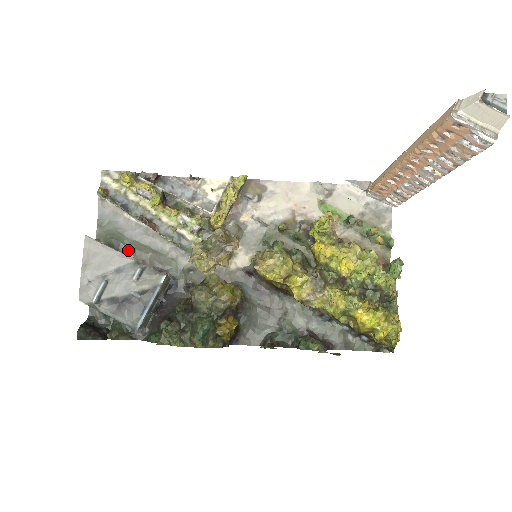
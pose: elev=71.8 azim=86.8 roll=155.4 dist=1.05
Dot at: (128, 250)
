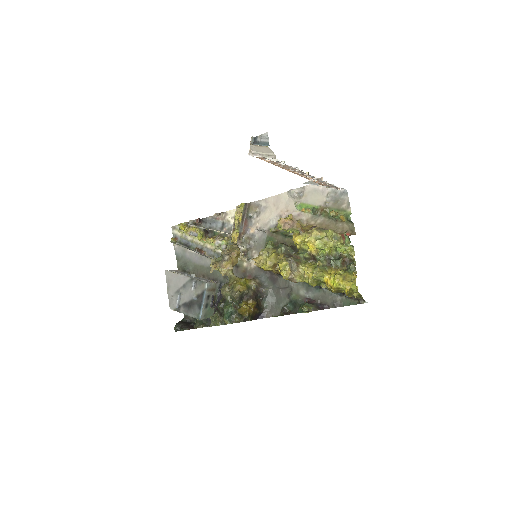
Dot at: (194, 271)
